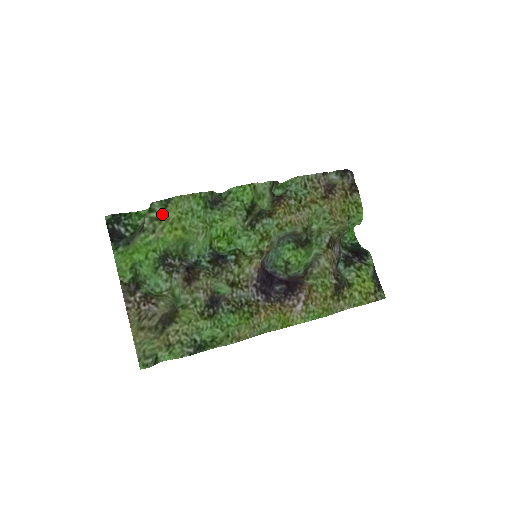
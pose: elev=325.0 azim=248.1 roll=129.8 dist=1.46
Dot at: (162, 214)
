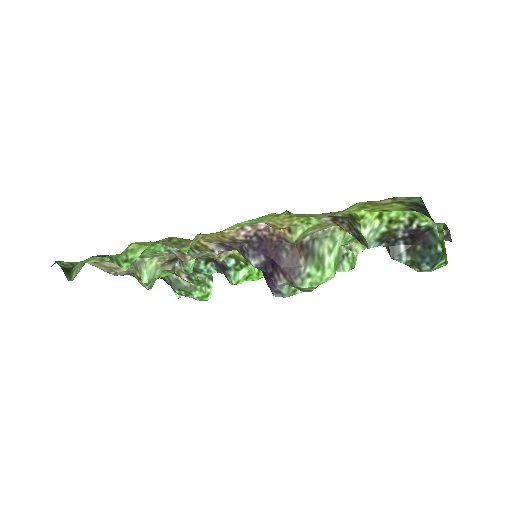
Dot at: occluded
